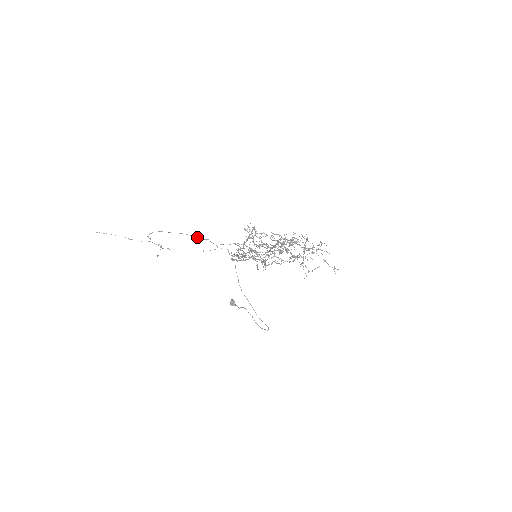
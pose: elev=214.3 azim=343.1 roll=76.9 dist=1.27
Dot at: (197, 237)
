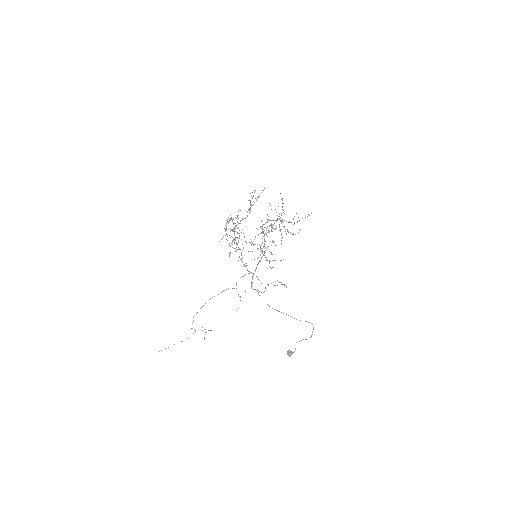
Dot at: (221, 292)
